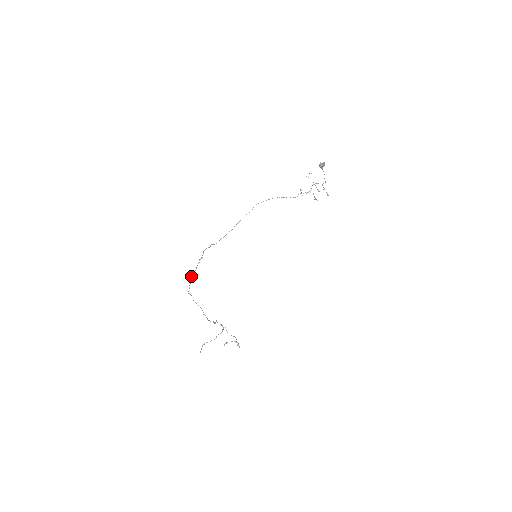
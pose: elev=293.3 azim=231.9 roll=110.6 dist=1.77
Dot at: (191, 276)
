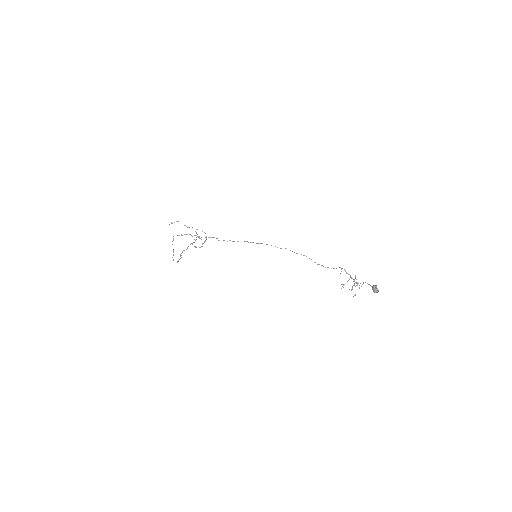
Dot at: occluded
